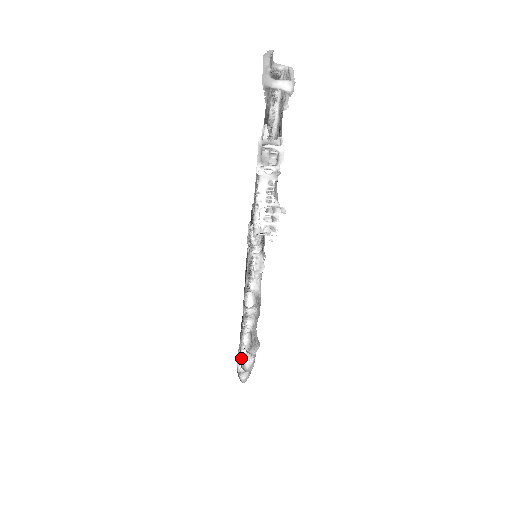
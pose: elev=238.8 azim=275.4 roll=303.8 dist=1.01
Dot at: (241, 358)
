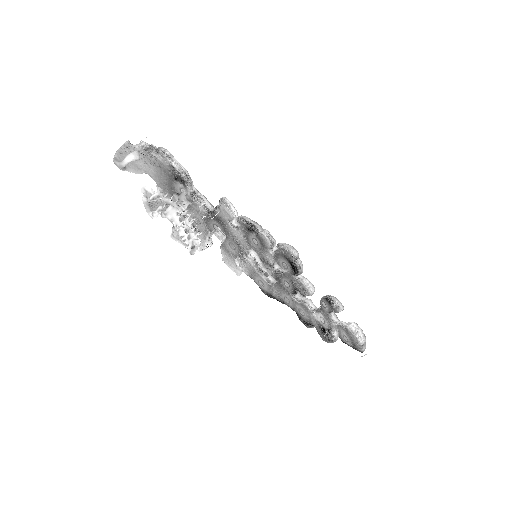
Dot at: (329, 334)
